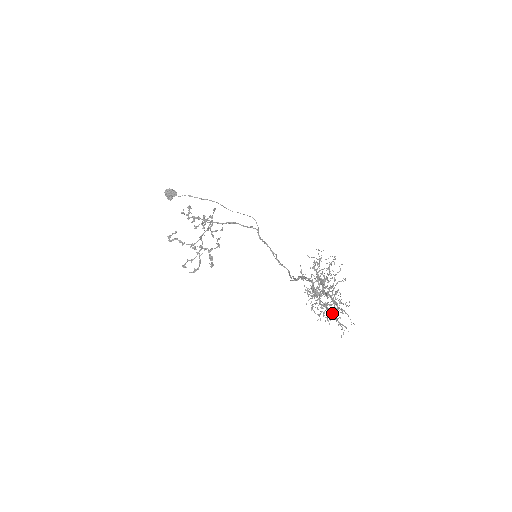
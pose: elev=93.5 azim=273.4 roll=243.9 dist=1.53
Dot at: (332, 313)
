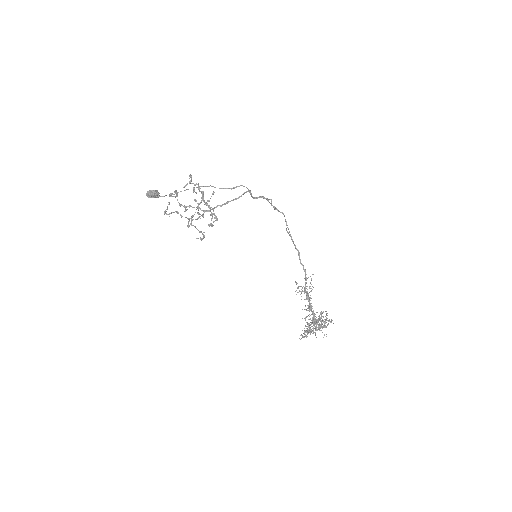
Dot at: occluded
